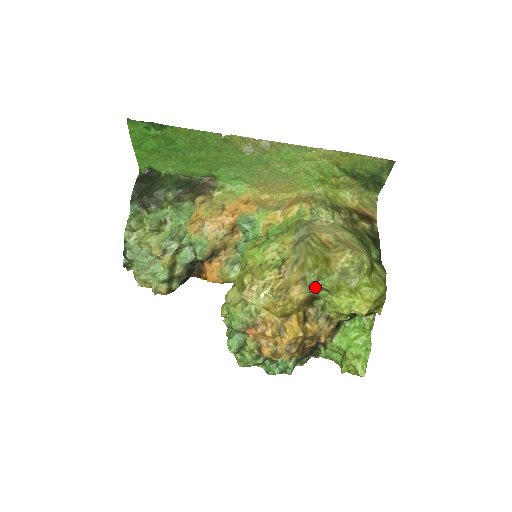
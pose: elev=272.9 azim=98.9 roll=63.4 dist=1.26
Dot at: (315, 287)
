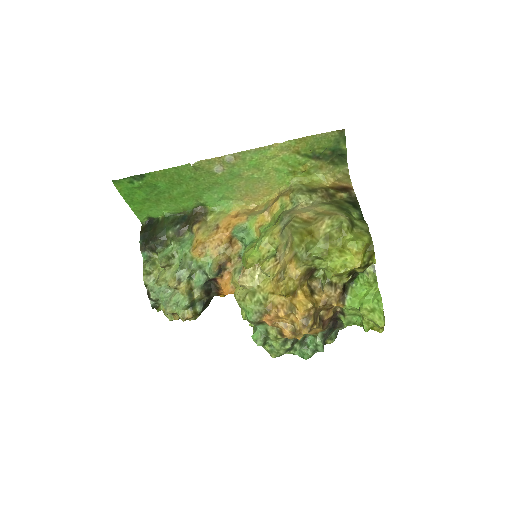
Dot at: (307, 258)
